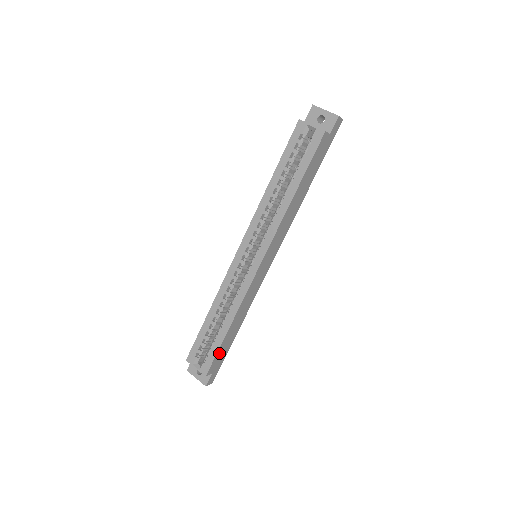
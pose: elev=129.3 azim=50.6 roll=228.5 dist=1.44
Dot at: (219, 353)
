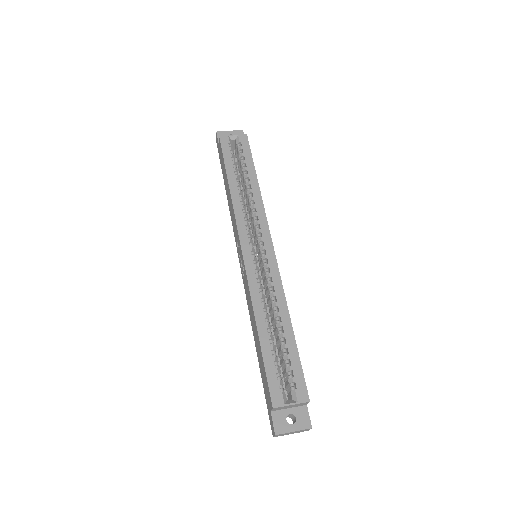
Dot at: (299, 367)
